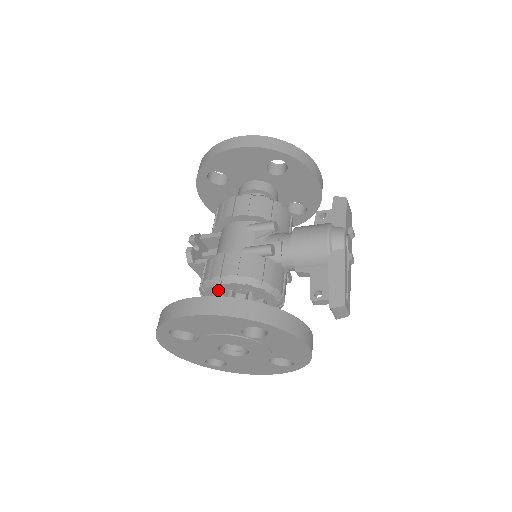
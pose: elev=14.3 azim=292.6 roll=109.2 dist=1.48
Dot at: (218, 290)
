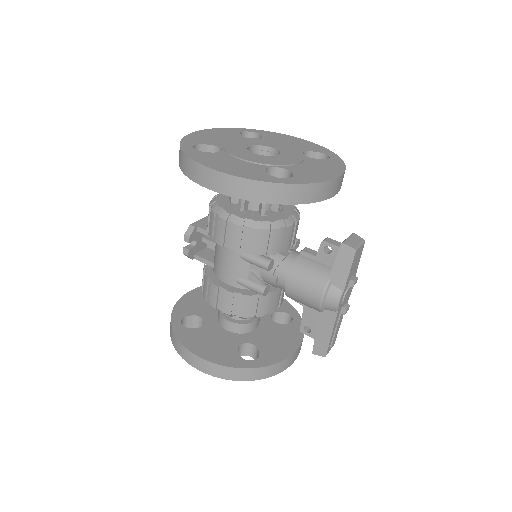
Dot at: occluded
